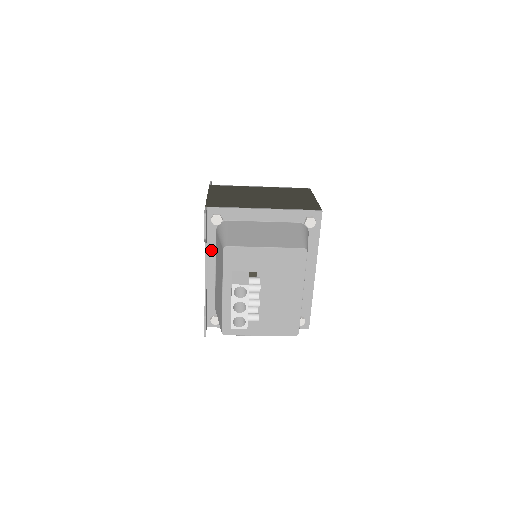
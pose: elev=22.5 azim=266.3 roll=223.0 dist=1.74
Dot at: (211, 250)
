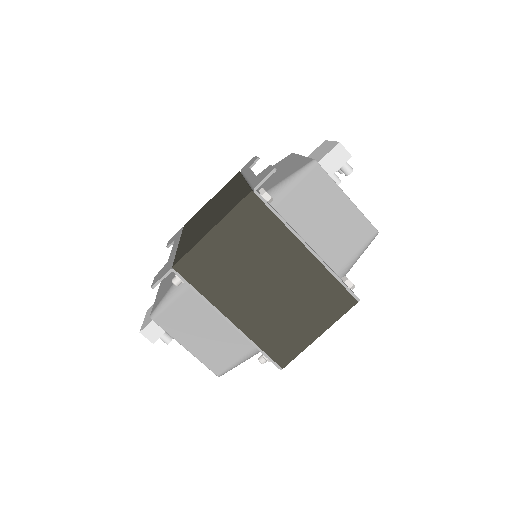
Dot at: occluded
